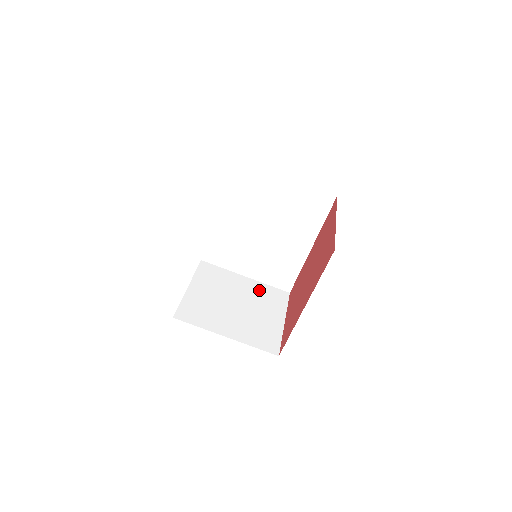
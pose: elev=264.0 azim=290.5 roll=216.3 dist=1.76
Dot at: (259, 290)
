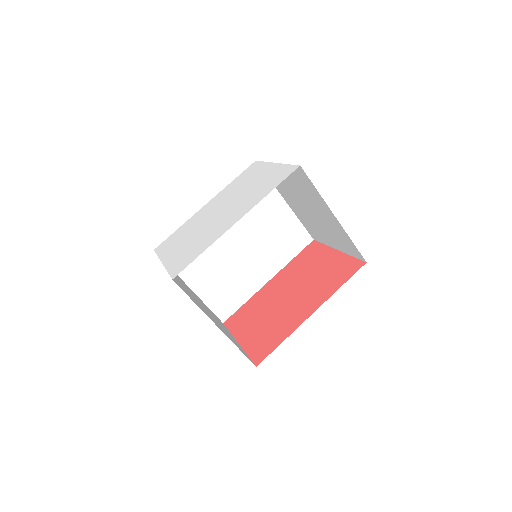
Dot at: (206, 306)
